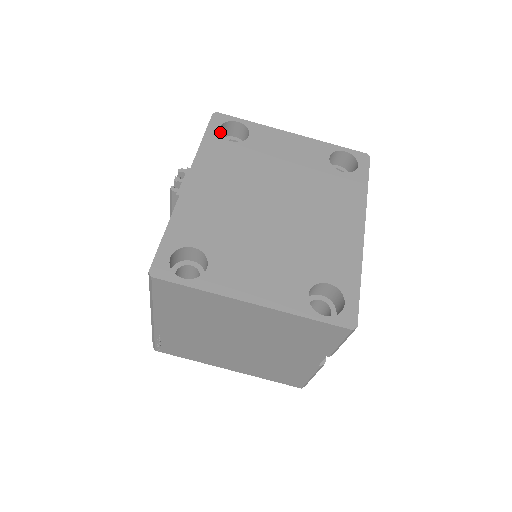
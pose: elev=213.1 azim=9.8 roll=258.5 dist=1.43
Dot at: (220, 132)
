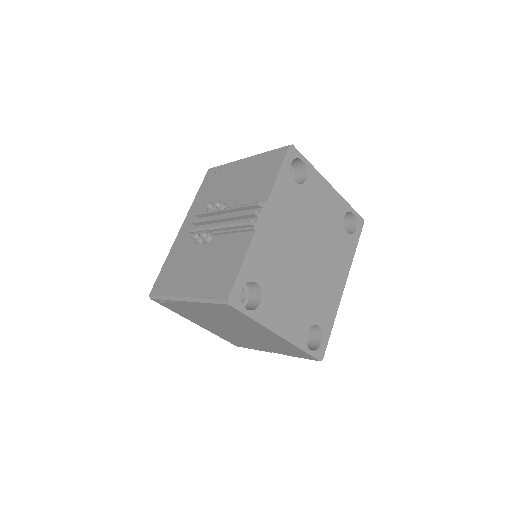
Dot at: occluded
